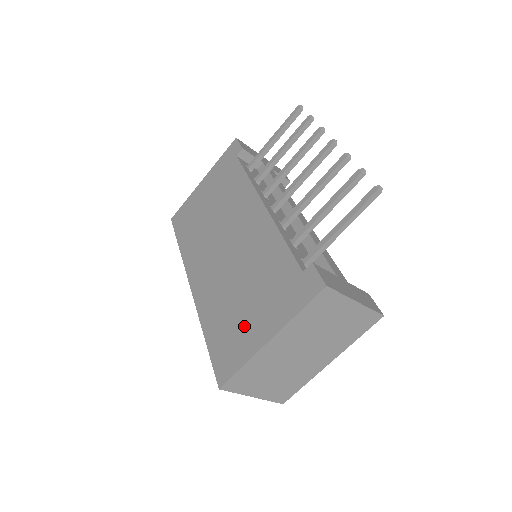
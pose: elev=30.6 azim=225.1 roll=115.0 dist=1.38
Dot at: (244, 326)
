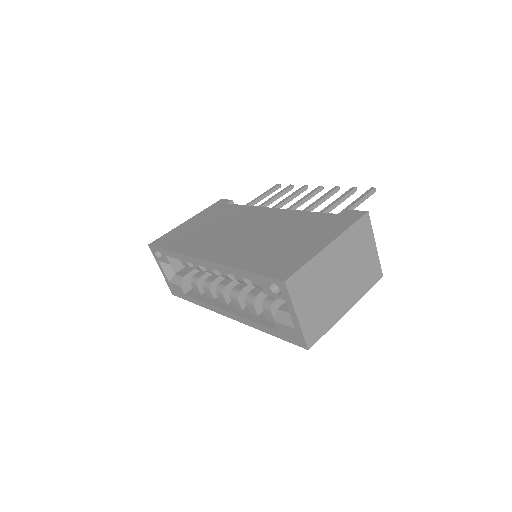
Dot at: (294, 248)
